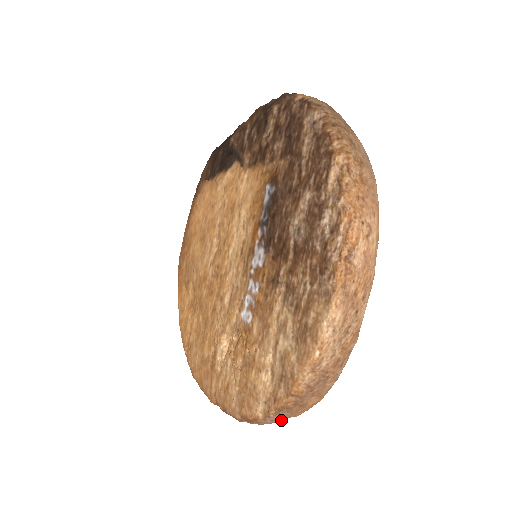
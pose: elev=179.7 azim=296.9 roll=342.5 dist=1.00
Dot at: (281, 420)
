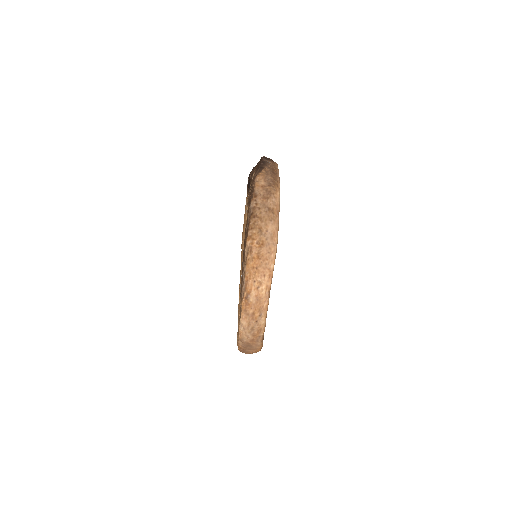
Dot at: occluded
